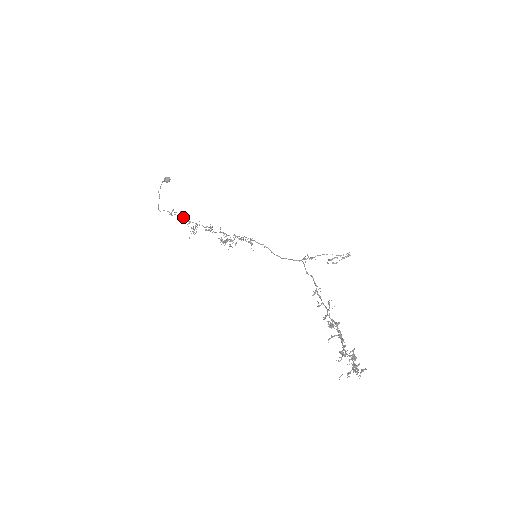
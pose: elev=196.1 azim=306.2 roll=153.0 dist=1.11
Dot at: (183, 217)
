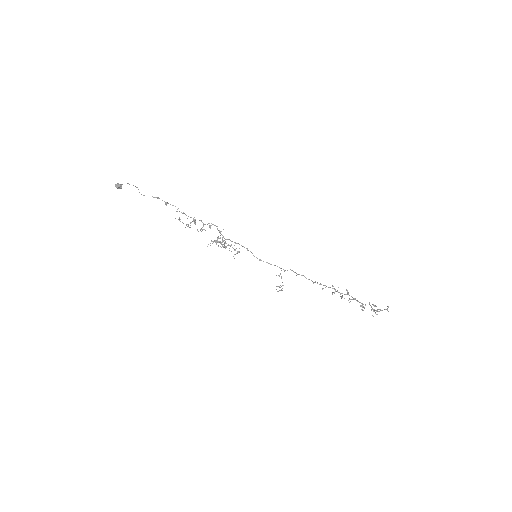
Dot at: (179, 211)
